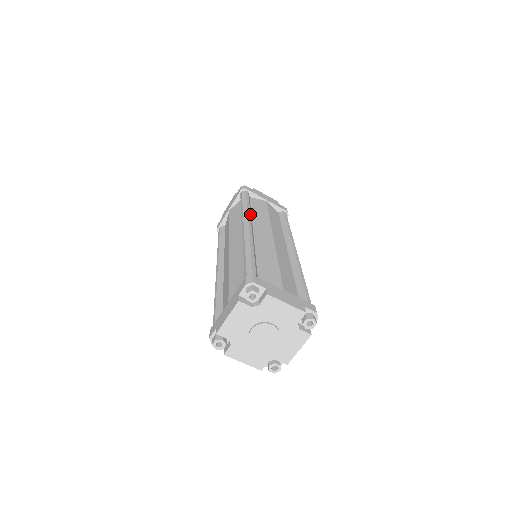
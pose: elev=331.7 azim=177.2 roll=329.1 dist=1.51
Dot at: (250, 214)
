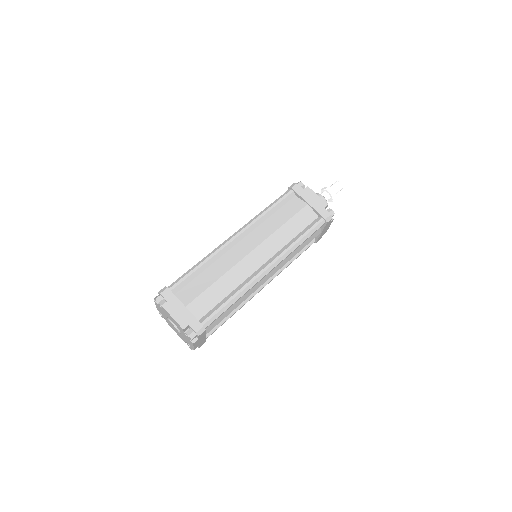
Dot at: (255, 222)
